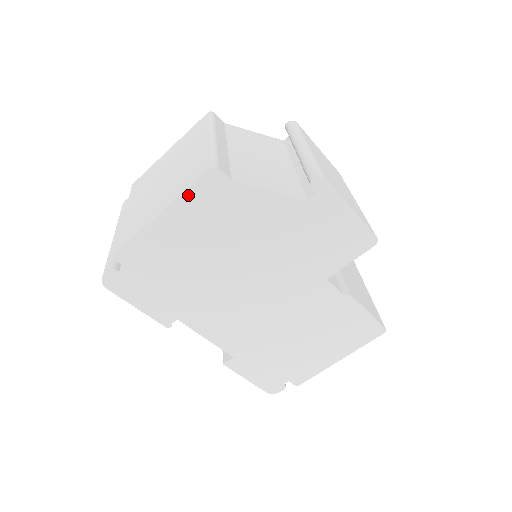
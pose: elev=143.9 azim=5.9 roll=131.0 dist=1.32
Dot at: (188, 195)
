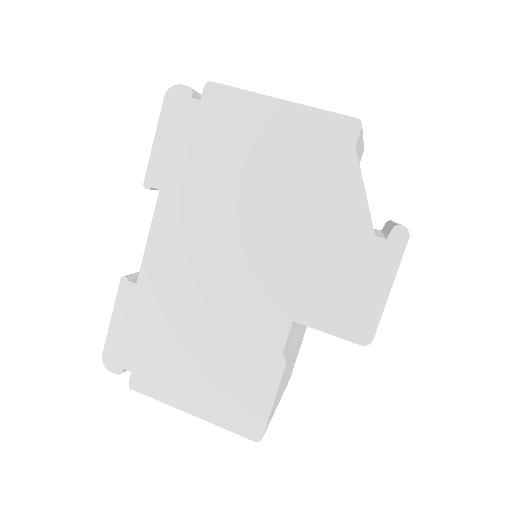
Dot at: (317, 114)
